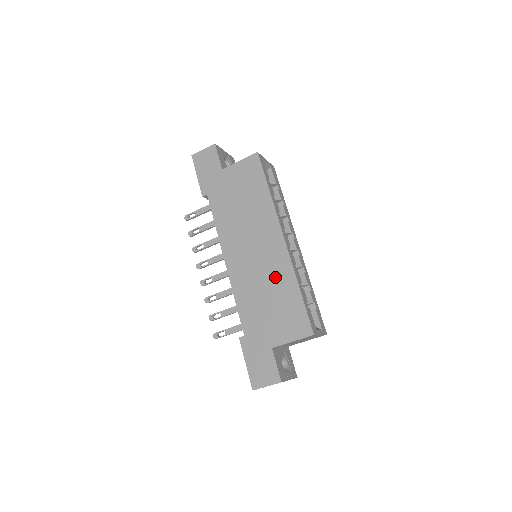
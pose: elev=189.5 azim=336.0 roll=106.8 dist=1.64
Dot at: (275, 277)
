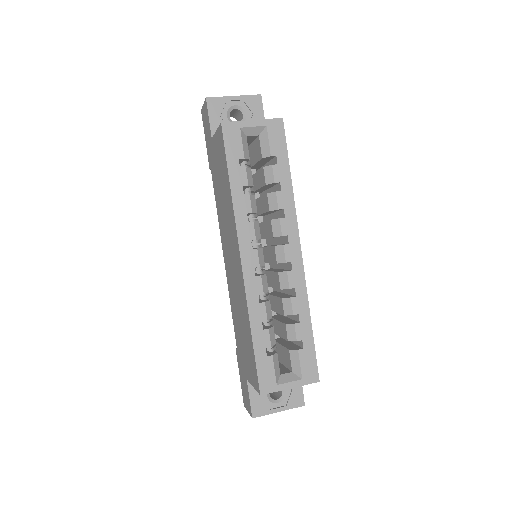
Dot at: (241, 304)
